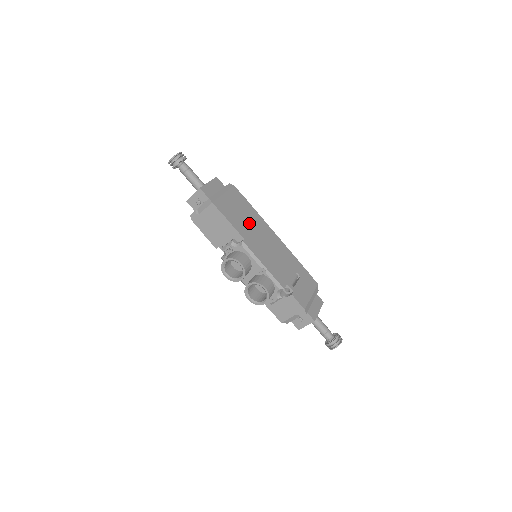
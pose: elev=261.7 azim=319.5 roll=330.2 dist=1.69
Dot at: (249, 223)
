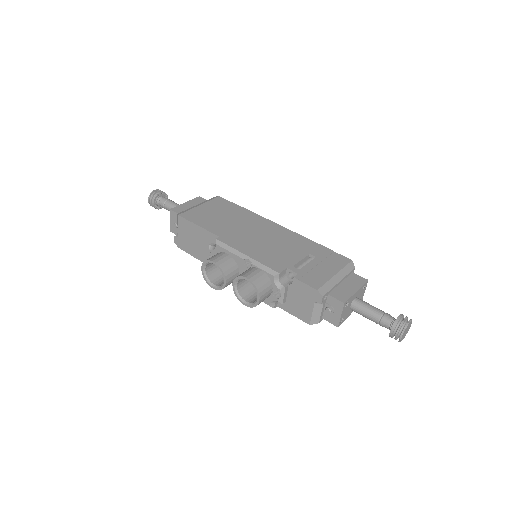
Dot at: (233, 222)
